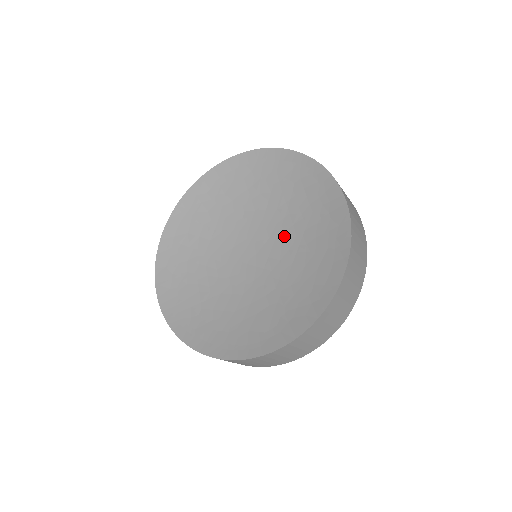
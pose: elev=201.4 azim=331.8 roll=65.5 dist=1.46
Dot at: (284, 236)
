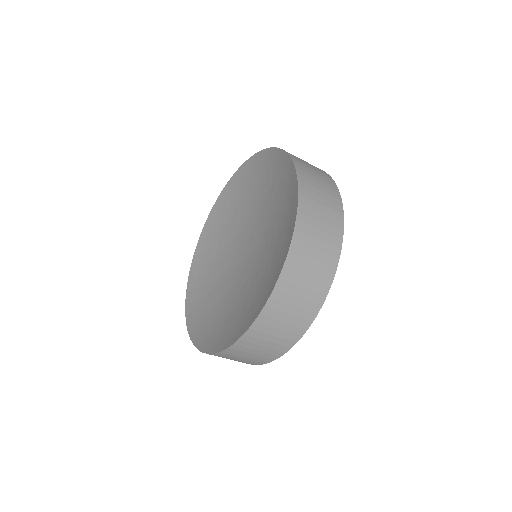
Dot at: (254, 216)
